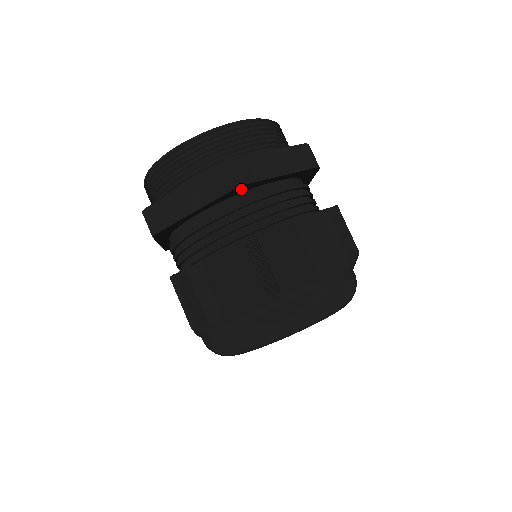
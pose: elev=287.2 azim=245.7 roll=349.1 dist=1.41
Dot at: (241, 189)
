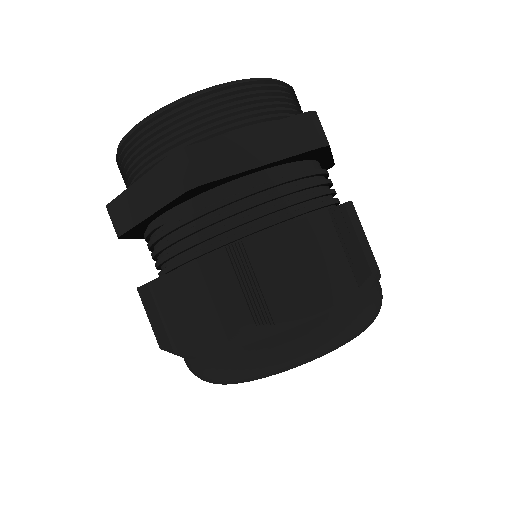
Dot at: (315, 153)
